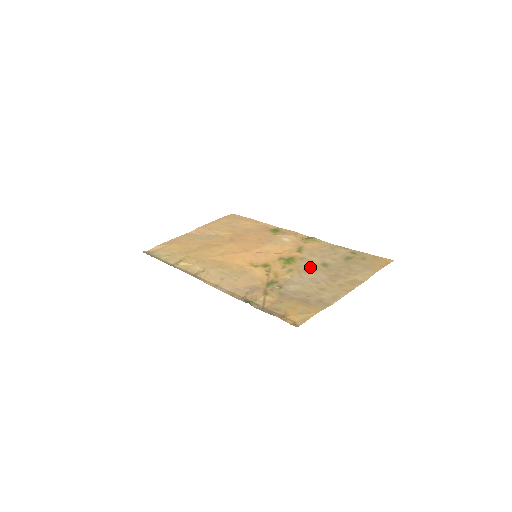
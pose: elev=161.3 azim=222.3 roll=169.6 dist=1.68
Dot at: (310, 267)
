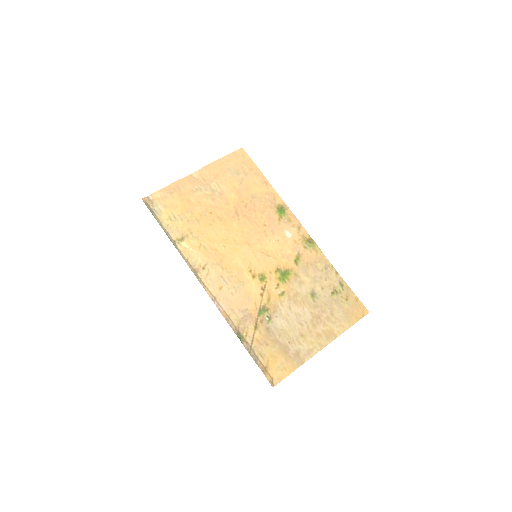
Dot at: (300, 294)
